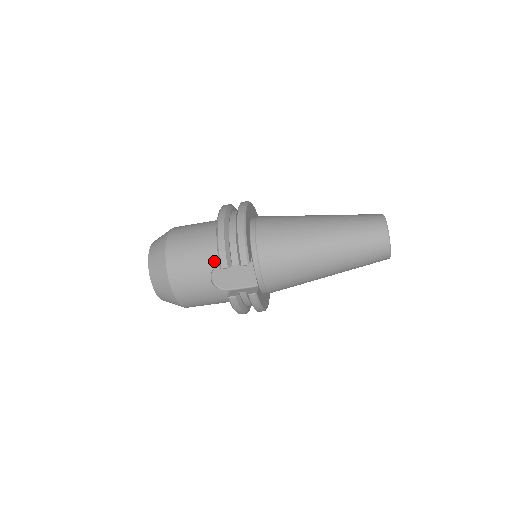
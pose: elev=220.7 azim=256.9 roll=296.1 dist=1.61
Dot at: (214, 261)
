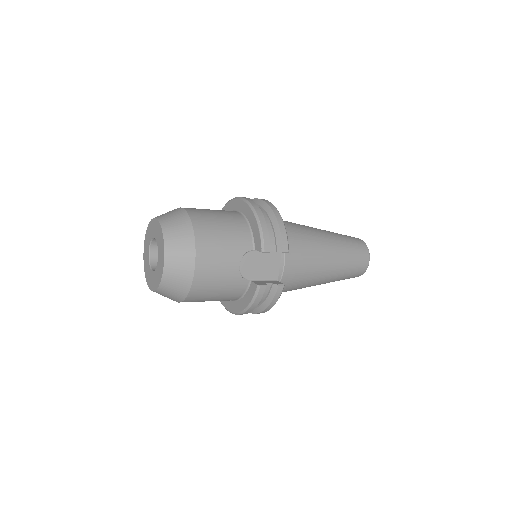
Dot at: (247, 245)
